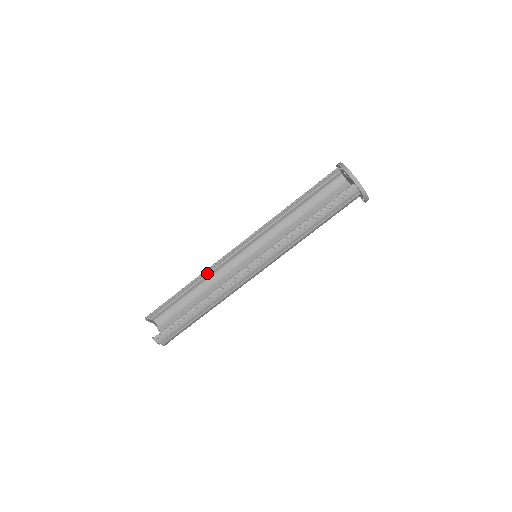
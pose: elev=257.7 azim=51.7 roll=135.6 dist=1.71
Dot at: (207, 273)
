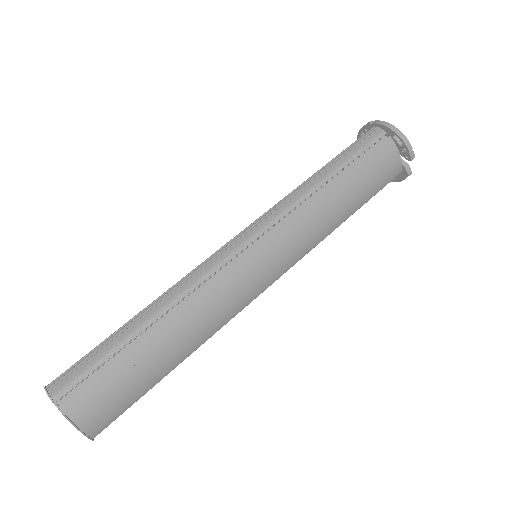
Dot at: occluded
